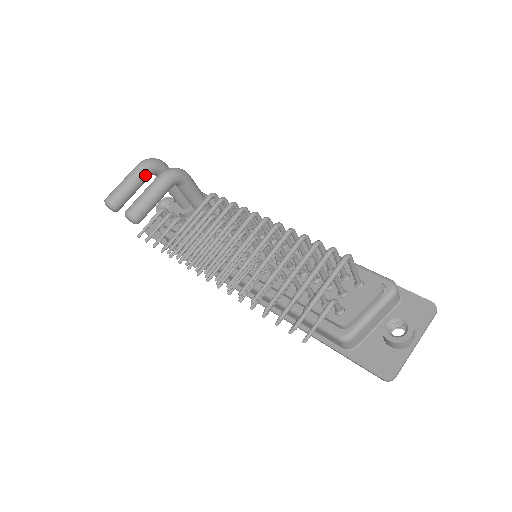
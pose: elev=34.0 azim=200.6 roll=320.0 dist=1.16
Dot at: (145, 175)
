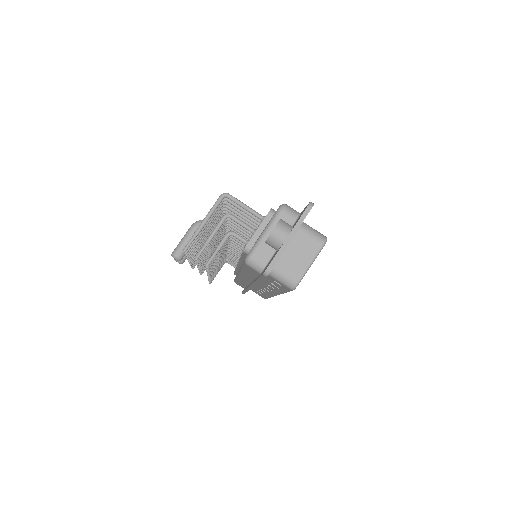
Dot at: occluded
